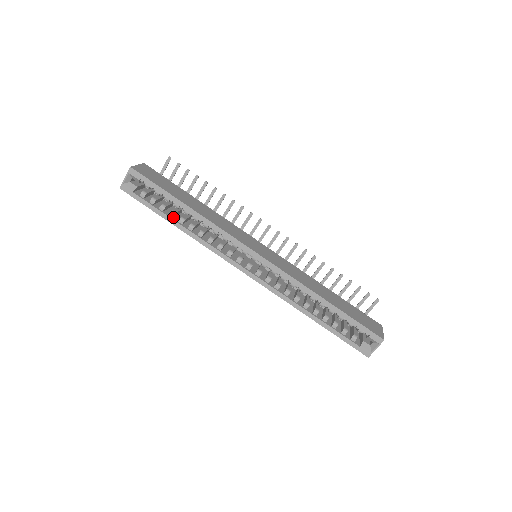
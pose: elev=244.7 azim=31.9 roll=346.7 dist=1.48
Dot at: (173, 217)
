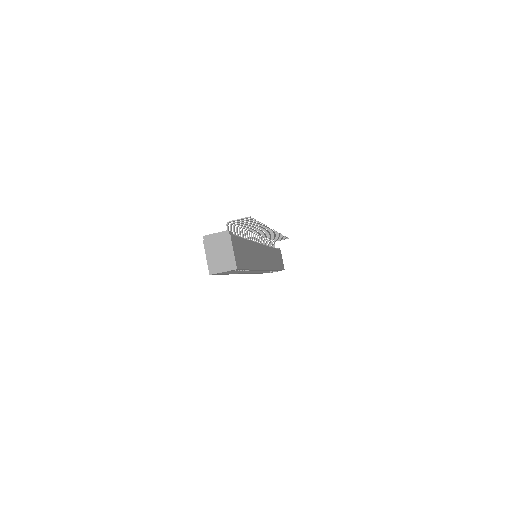
Dot at: occluded
